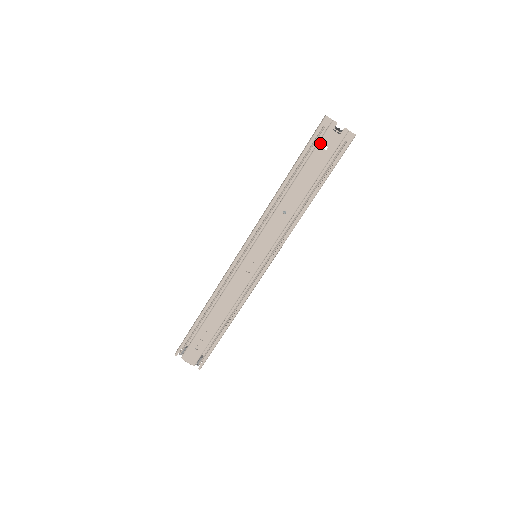
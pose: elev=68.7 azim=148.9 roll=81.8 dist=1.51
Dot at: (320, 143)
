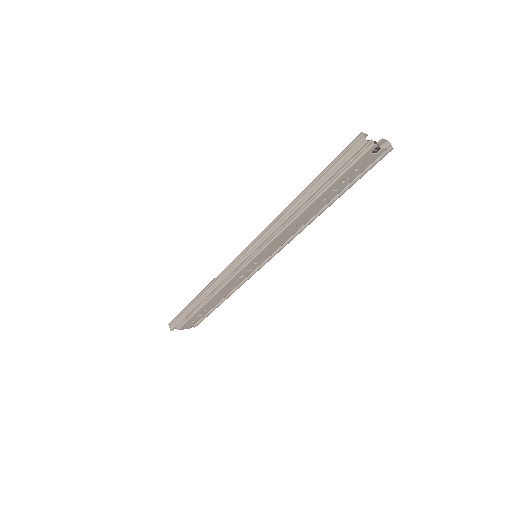
Dot at: (351, 167)
